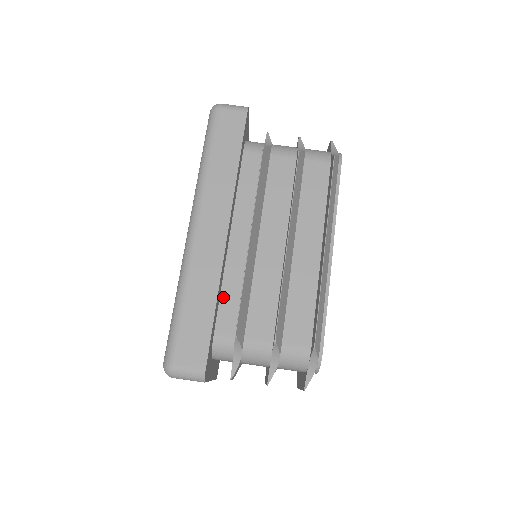
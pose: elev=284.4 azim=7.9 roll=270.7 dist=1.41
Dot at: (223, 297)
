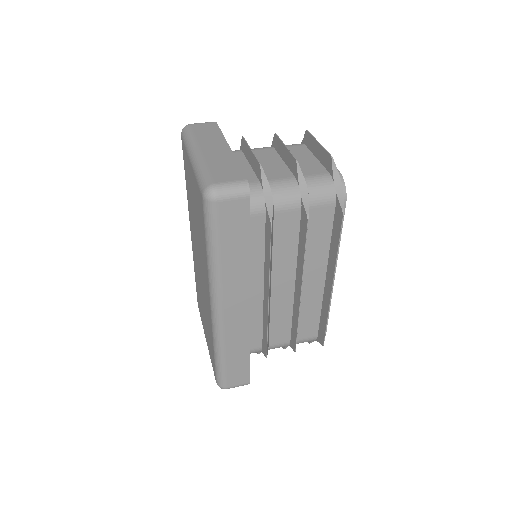
Dot at: occluded
